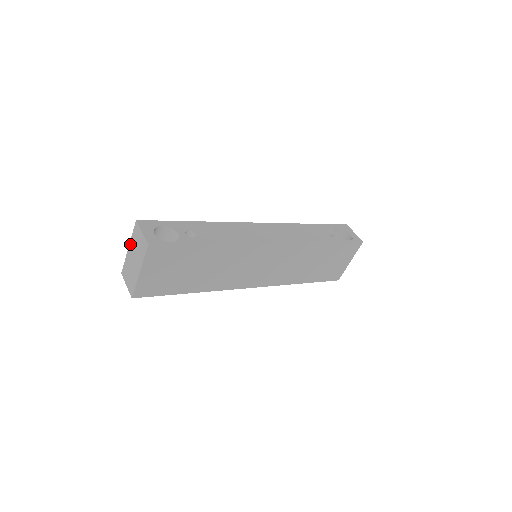
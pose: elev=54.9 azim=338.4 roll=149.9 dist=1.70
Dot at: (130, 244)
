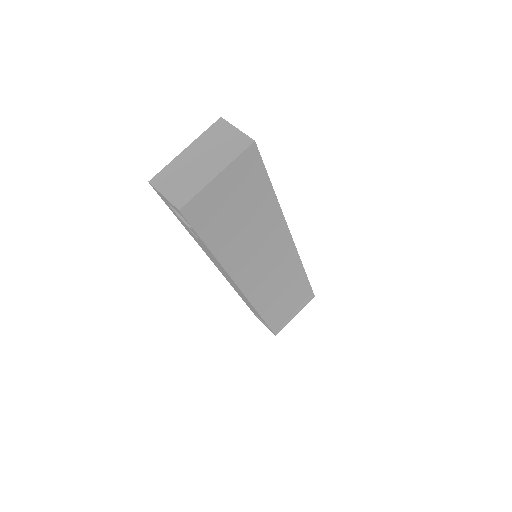
Dot at: (194, 144)
